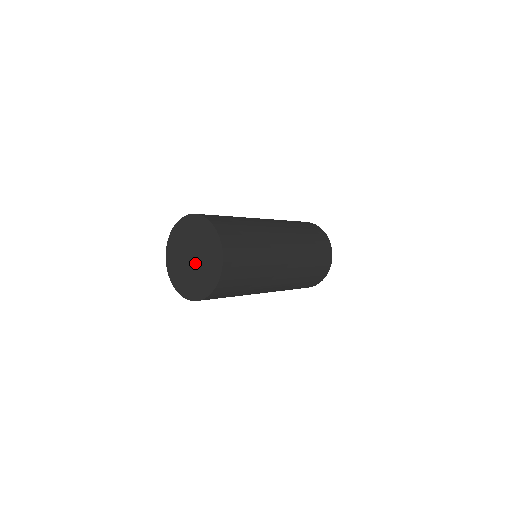
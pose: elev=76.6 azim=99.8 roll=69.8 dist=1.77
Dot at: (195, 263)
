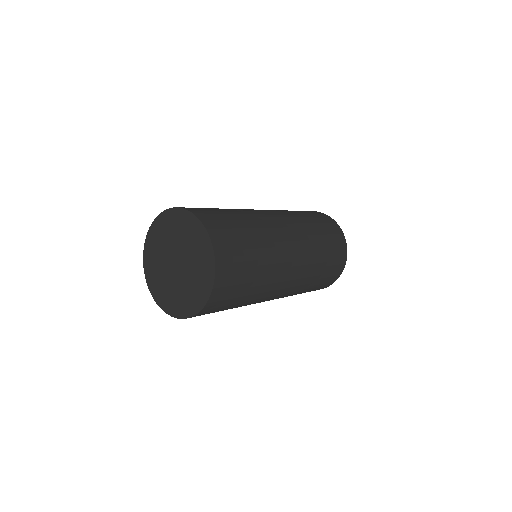
Dot at: (179, 271)
